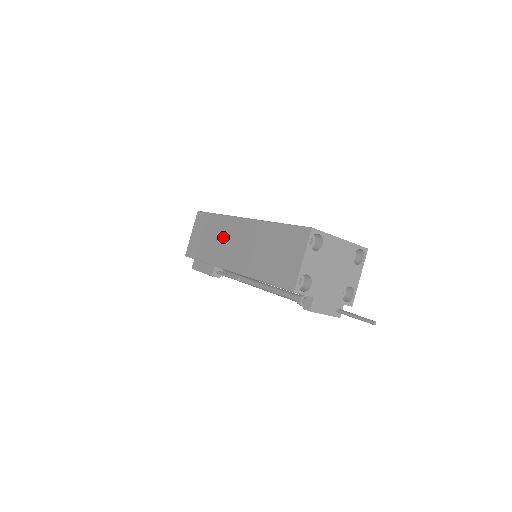
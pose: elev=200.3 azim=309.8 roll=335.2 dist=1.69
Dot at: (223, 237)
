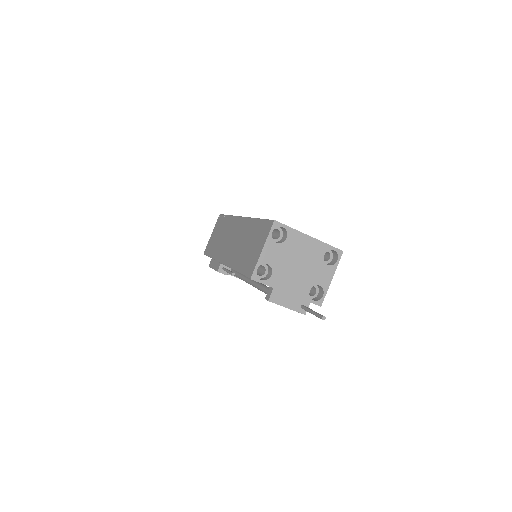
Dot at: (226, 235)
